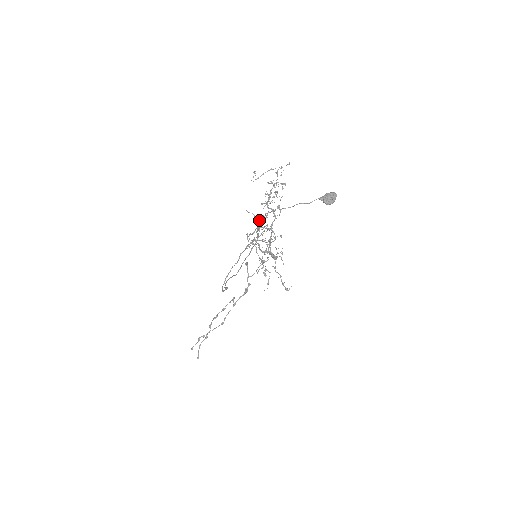
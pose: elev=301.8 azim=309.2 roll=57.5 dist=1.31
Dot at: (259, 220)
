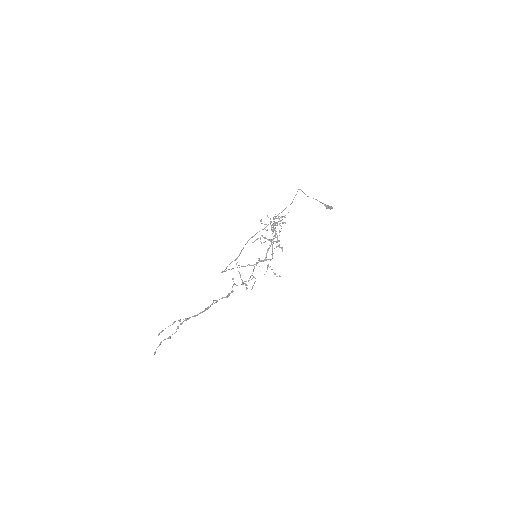
Dot at: occluded
